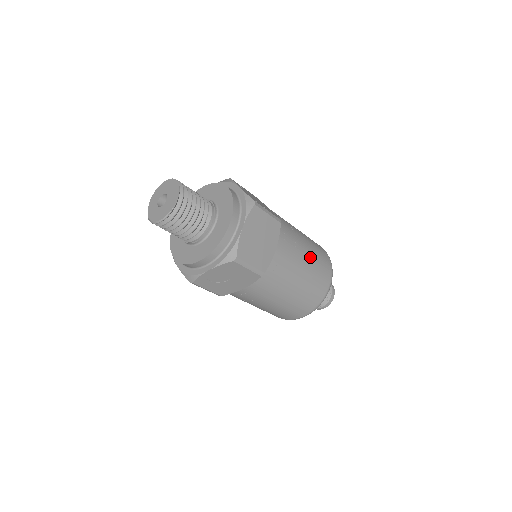
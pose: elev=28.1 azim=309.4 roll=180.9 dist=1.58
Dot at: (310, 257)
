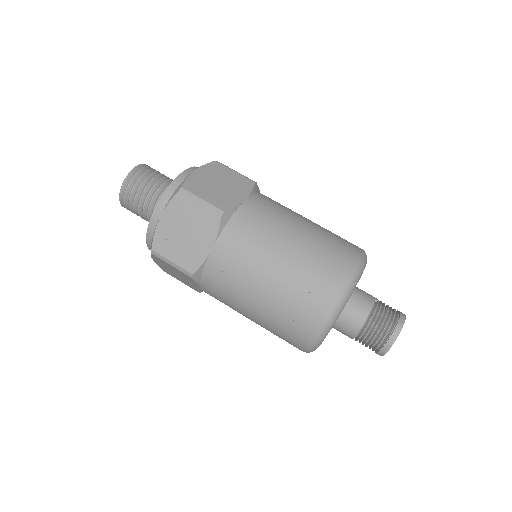
Dot at: (312, 226)
